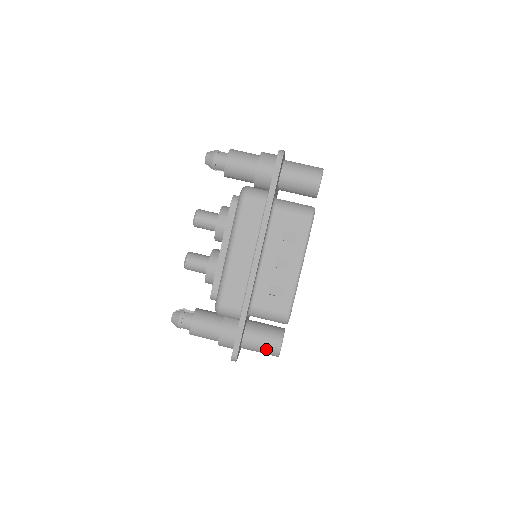
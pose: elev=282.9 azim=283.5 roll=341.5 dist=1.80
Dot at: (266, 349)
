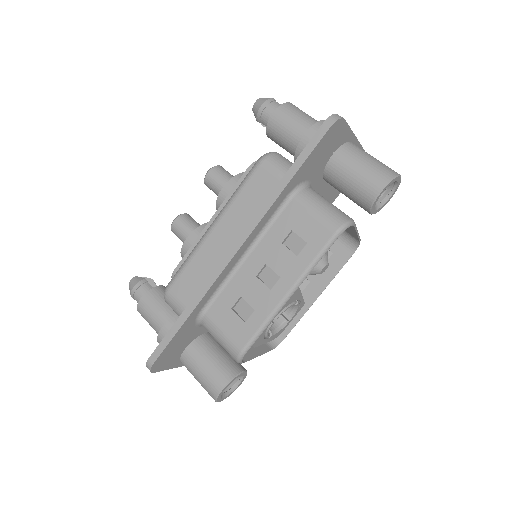
Dot at: (204, 382)
